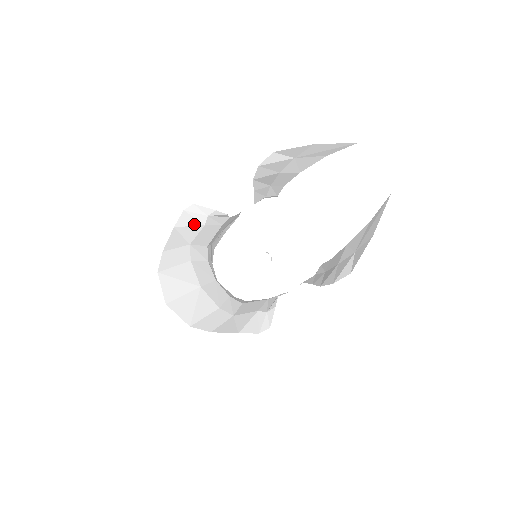
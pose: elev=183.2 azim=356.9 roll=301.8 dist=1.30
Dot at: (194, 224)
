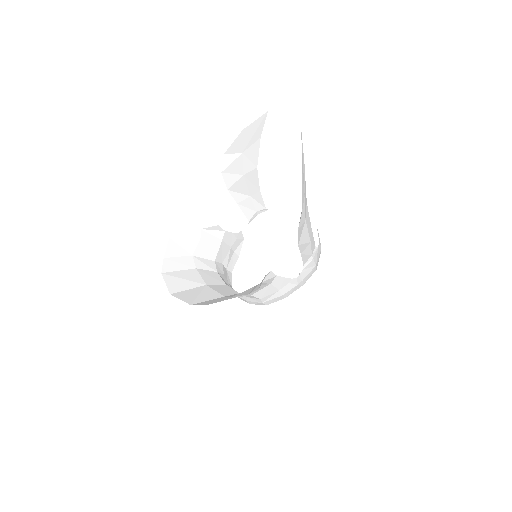
Dot at: (189, 236)
